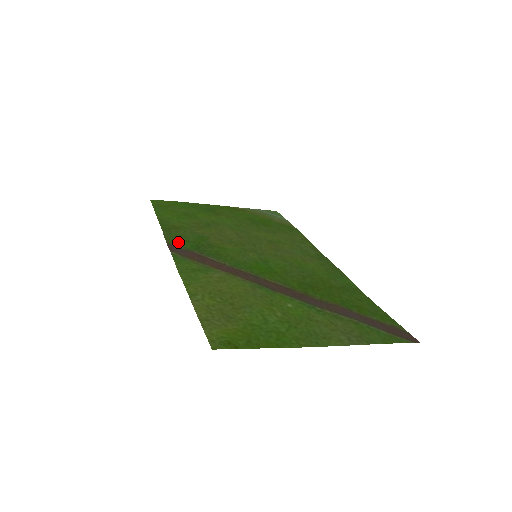
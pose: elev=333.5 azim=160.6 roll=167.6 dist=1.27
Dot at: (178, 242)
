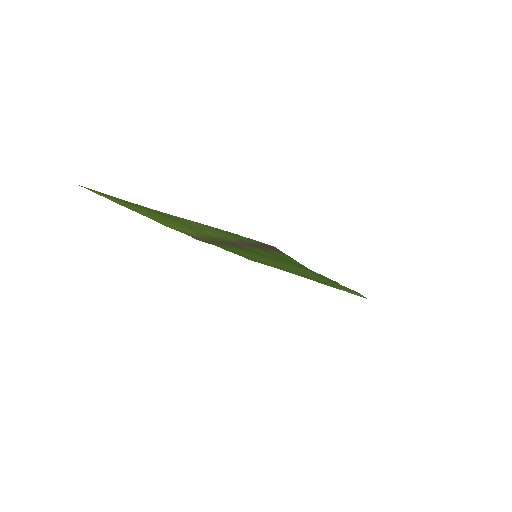
Dot at: occluded
